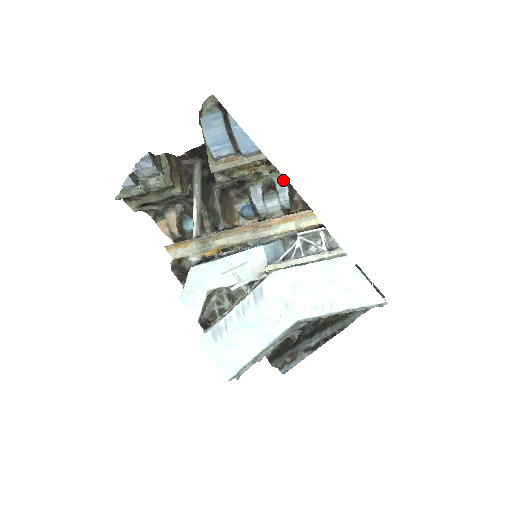
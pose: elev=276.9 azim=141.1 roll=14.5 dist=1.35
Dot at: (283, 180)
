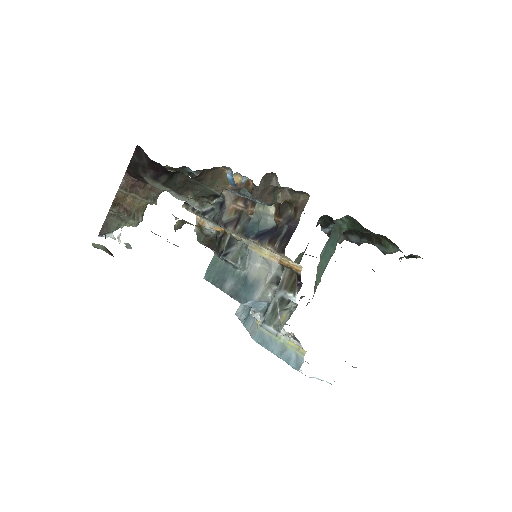
Dot at: (248, 196)
